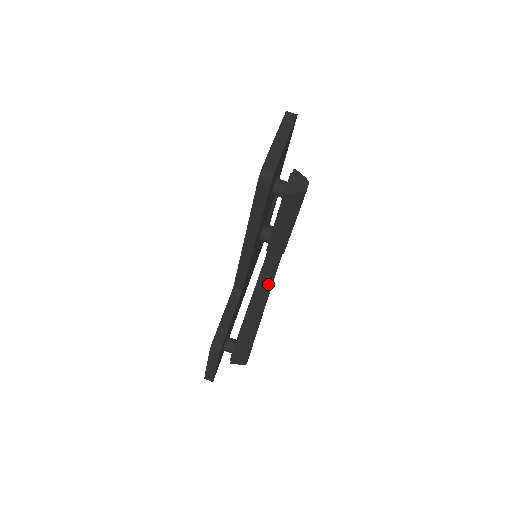
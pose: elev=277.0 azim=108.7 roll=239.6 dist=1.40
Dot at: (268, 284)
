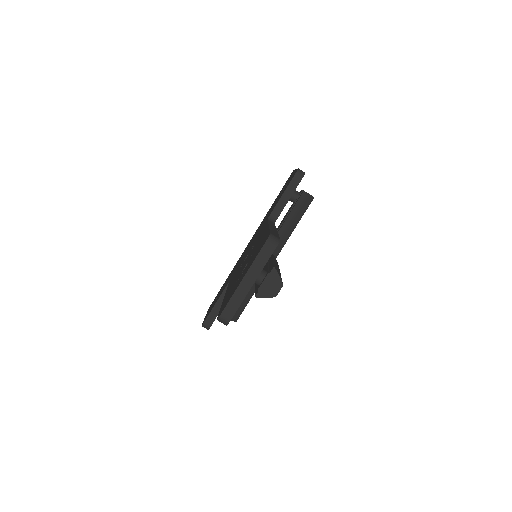
Dot at: occluded
